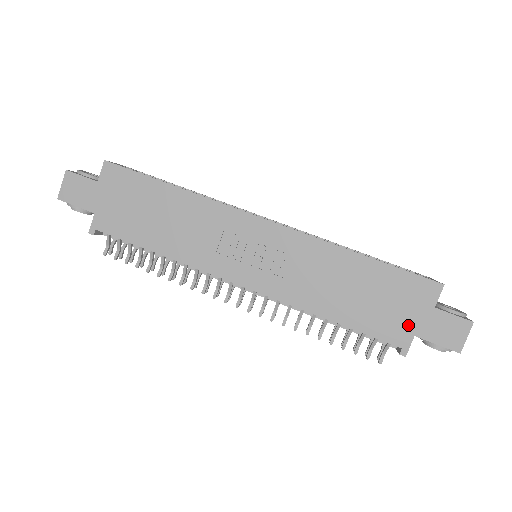
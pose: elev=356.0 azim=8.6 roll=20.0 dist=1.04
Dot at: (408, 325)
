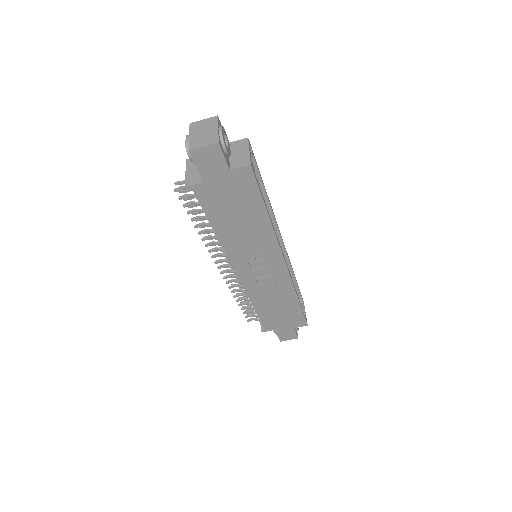
Dot at: (278, 326)
